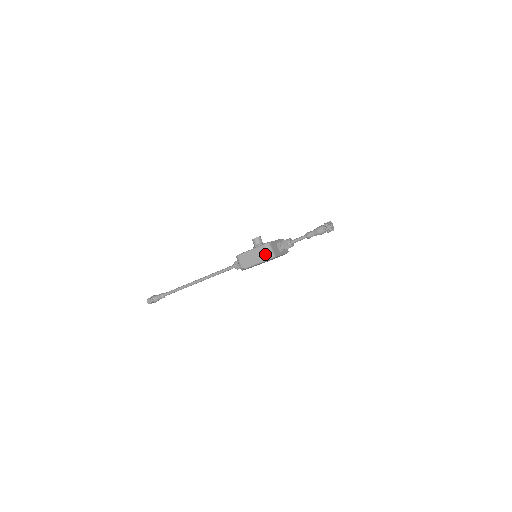
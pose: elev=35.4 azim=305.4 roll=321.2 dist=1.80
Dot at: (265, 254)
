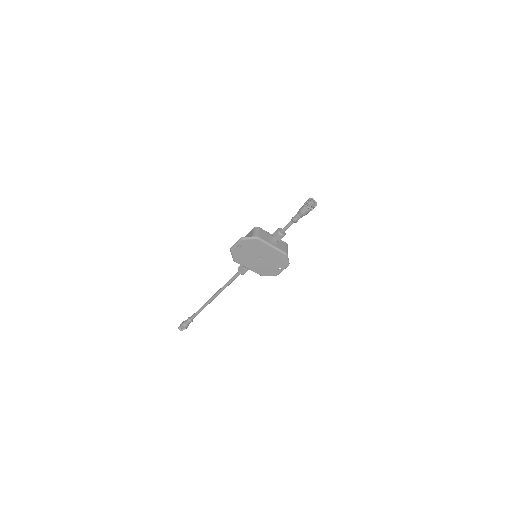
Dot at: (251, 236)
